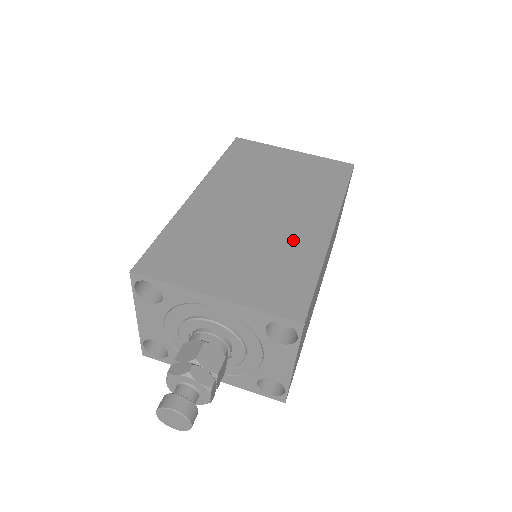
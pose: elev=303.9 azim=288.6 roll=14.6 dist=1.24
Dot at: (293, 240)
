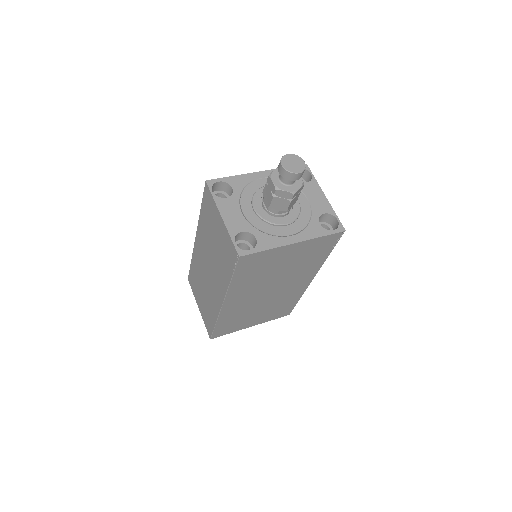
Dot at: occluded
